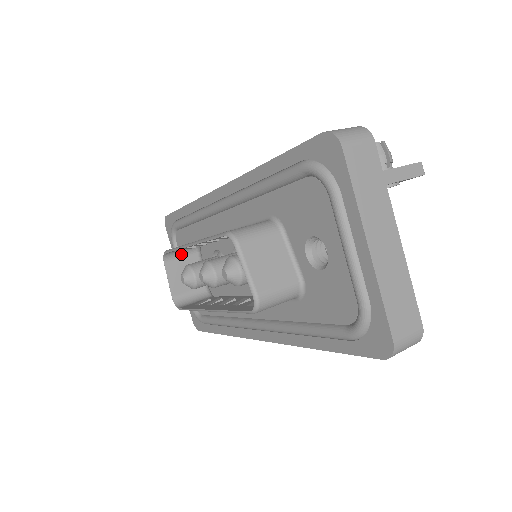
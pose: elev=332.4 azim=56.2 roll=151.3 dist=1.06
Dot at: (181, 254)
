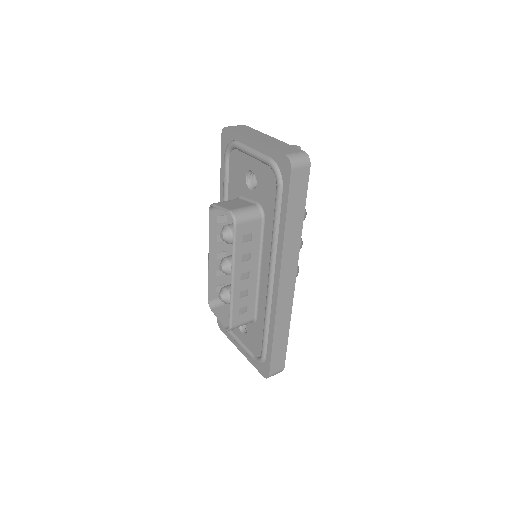
Dot at: (222, 303)
